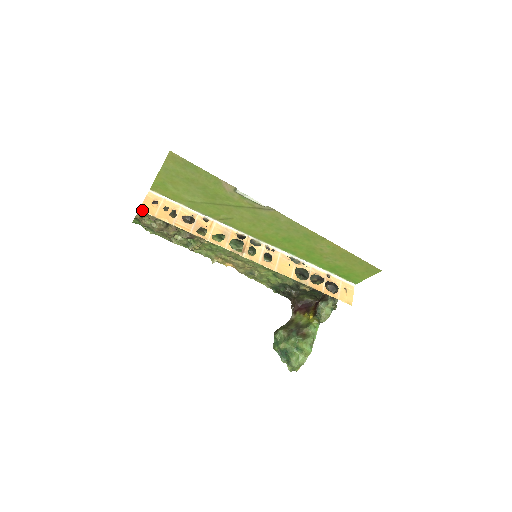
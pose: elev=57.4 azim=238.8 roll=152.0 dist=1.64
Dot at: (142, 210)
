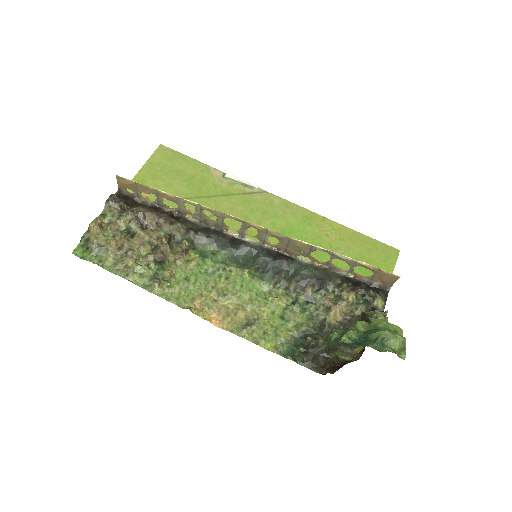
Dot at: (119, 177)
